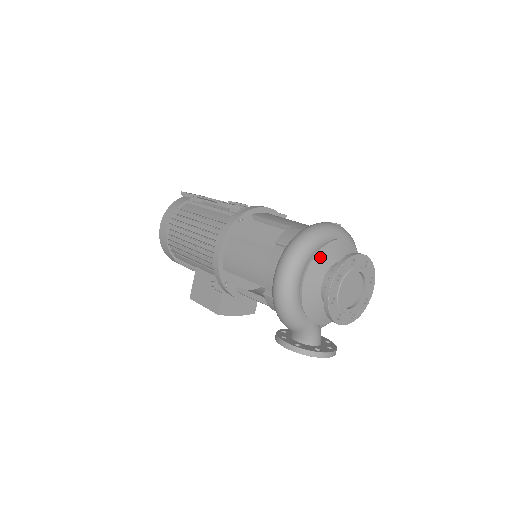
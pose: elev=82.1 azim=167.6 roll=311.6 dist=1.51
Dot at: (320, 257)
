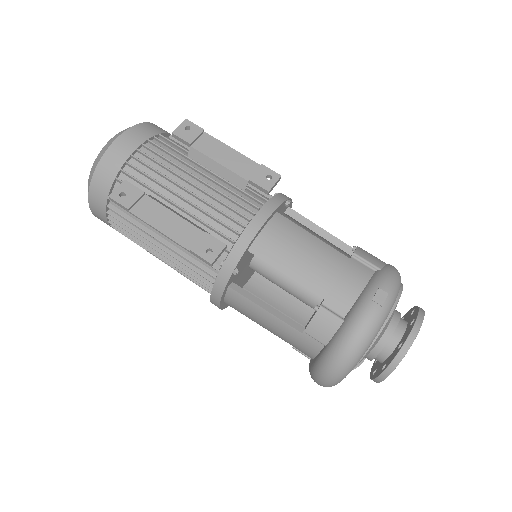
Dot at: (367, 353)
